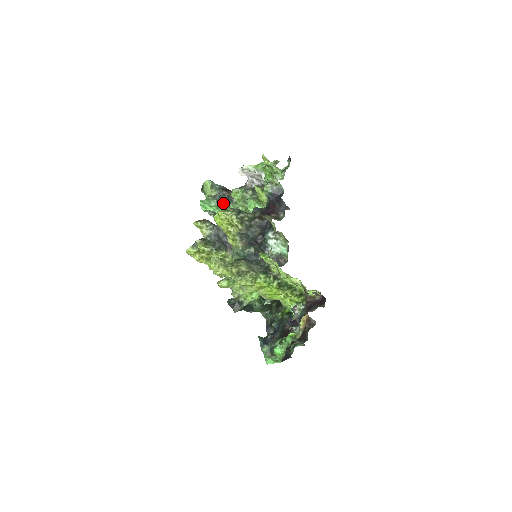
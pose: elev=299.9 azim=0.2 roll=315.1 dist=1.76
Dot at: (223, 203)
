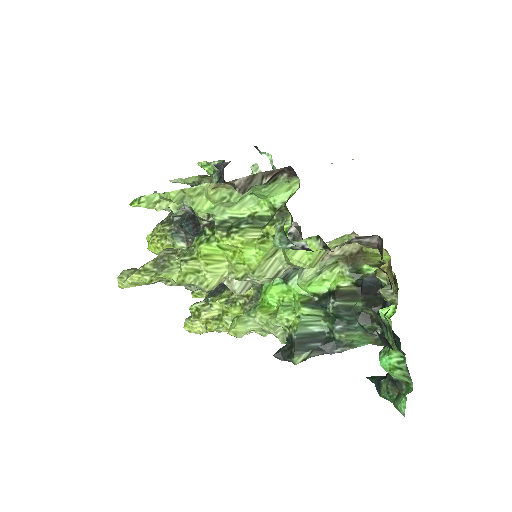
Dot at: occluded
